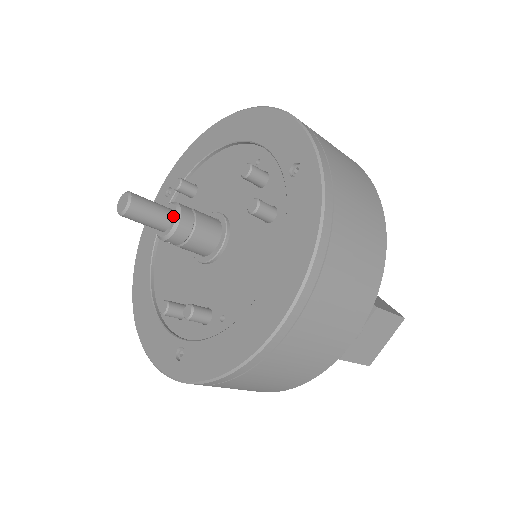
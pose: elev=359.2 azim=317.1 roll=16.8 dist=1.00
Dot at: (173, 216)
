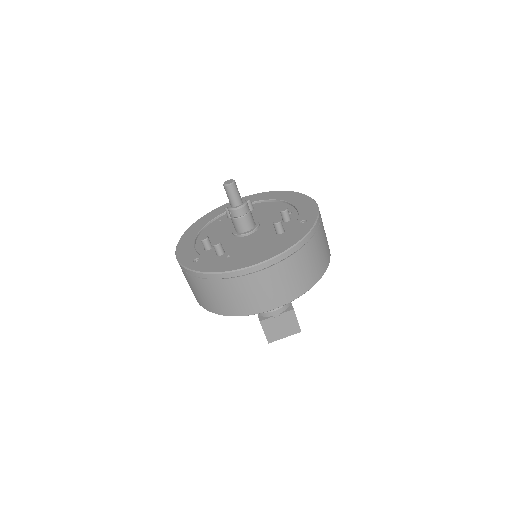
Dot at: (241, 204)
